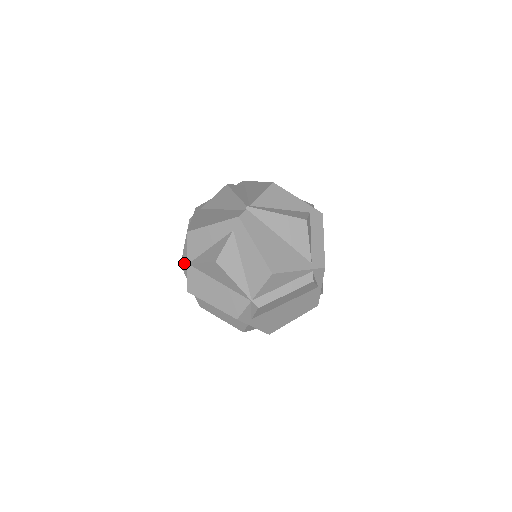
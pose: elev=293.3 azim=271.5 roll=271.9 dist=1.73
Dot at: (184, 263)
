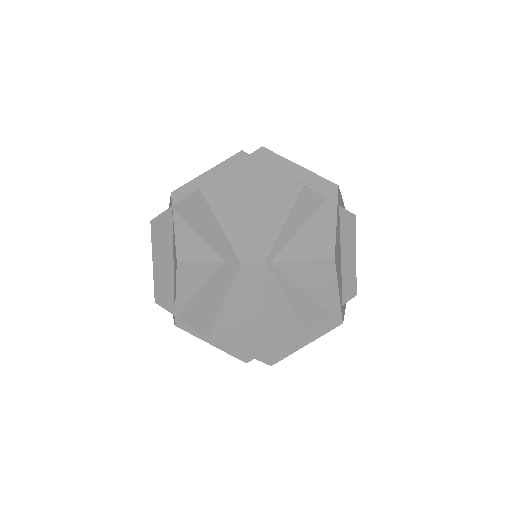
Dot at: (173, 198)
